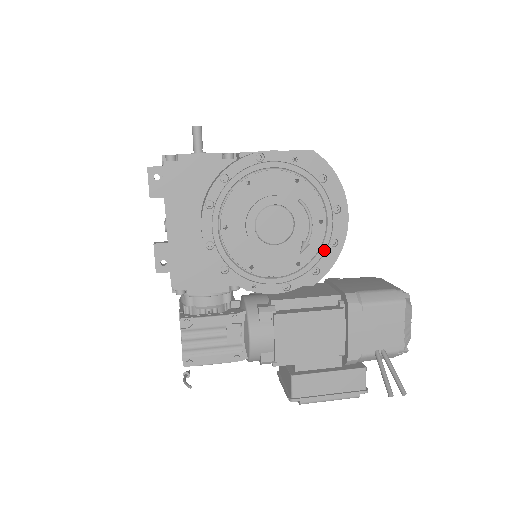
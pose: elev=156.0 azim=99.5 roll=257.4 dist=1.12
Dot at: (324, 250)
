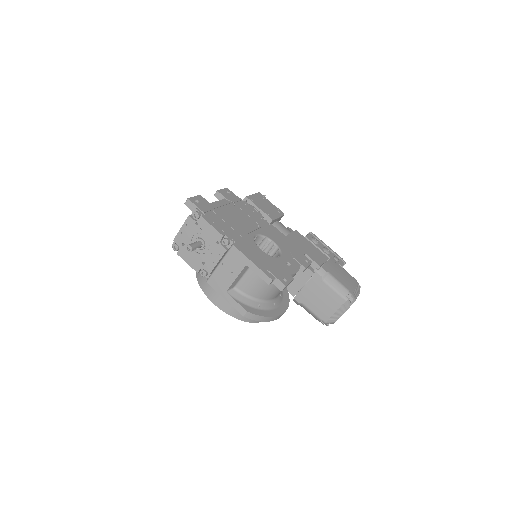
Dot at: occluded
